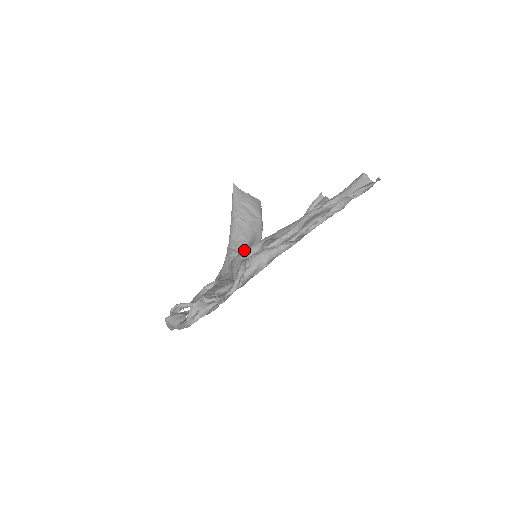
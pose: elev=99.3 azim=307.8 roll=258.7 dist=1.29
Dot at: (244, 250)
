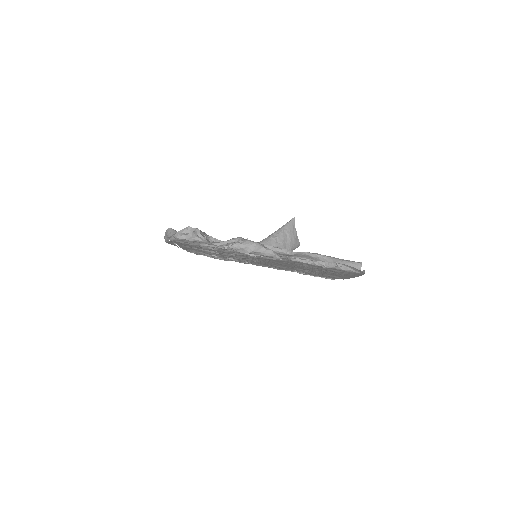
Dot at: occluded
